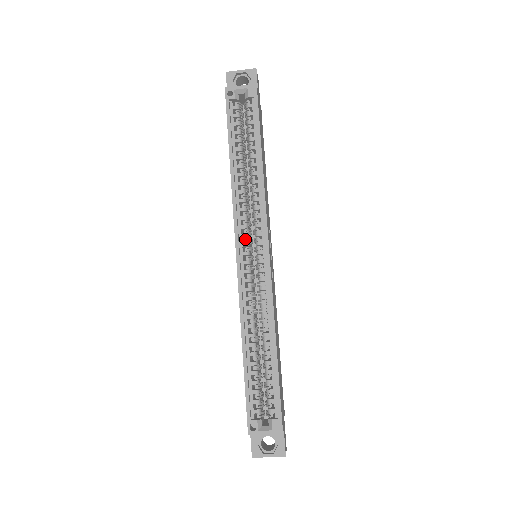
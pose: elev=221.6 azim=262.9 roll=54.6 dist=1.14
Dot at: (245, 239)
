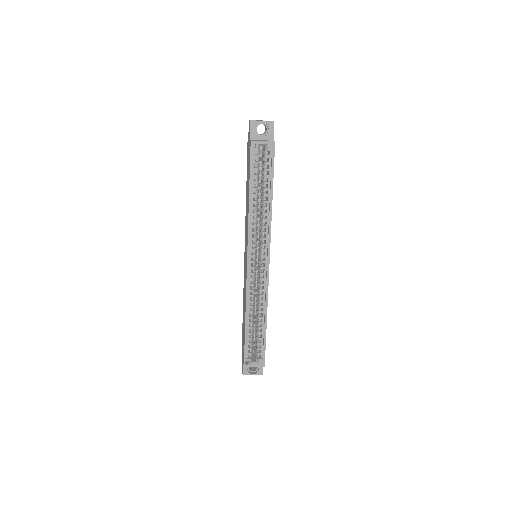
Dot at: (253, 252)
